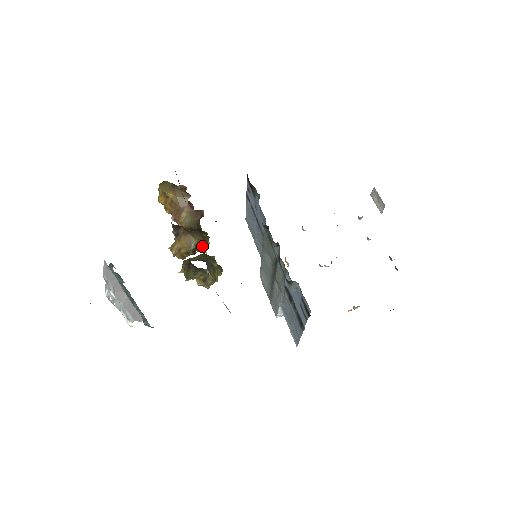
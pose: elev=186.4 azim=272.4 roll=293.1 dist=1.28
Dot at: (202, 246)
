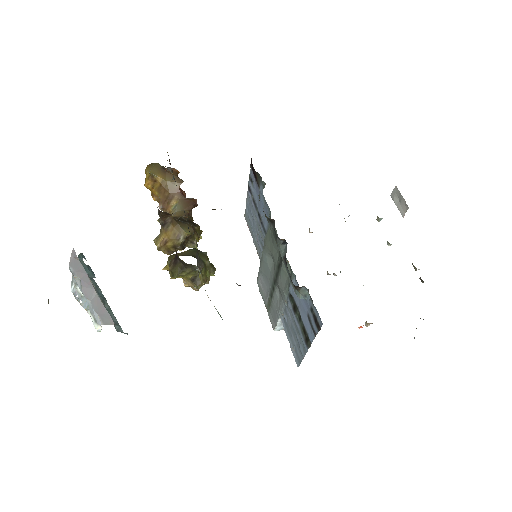
Dot at: (193, 240)
